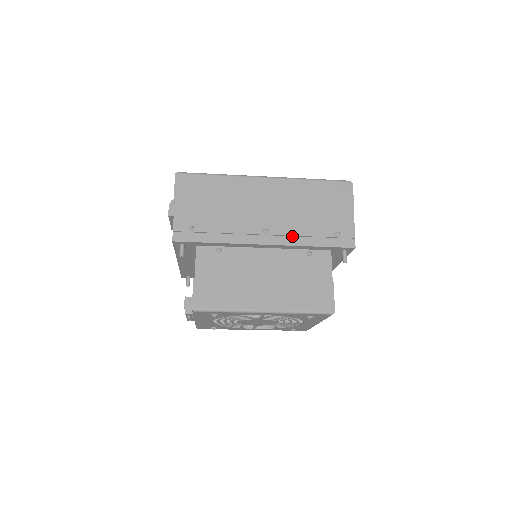
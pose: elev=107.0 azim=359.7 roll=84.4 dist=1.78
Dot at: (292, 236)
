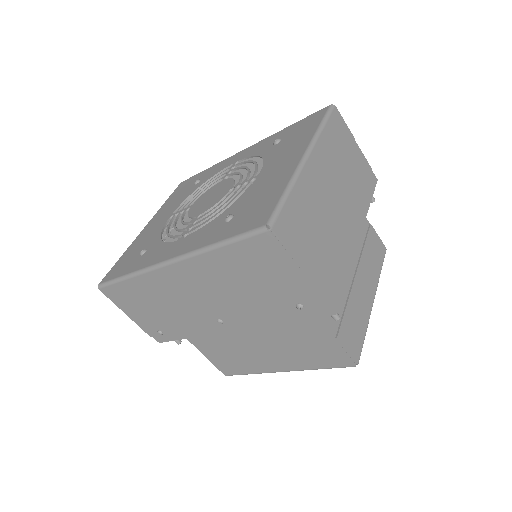
Dot at: (250, 318)
